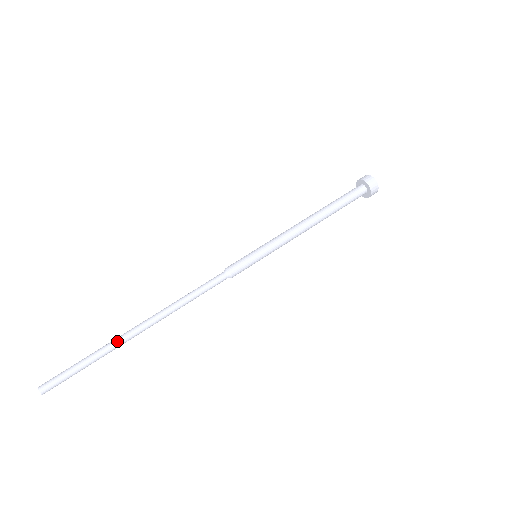
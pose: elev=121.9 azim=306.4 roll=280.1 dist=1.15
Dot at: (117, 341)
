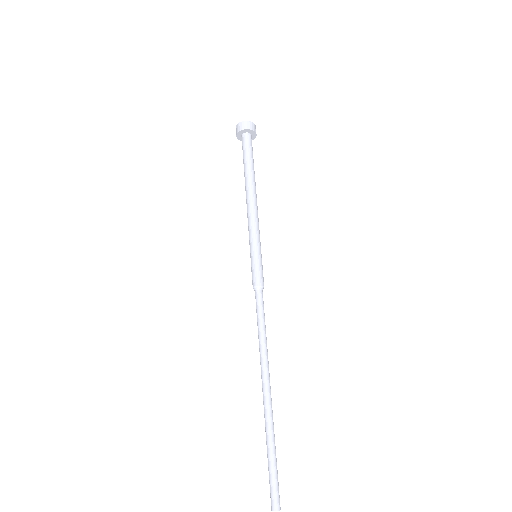
Dot at: (268, 417)
